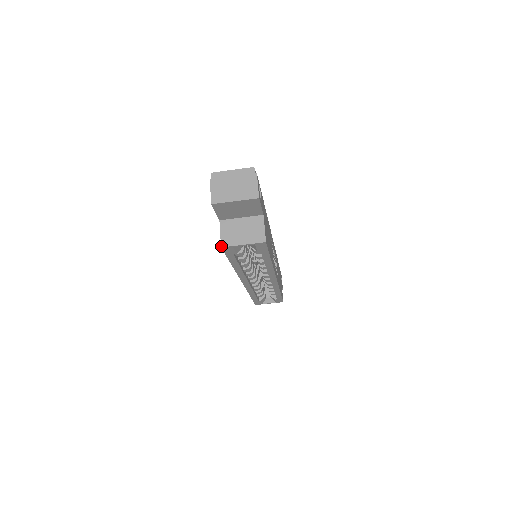
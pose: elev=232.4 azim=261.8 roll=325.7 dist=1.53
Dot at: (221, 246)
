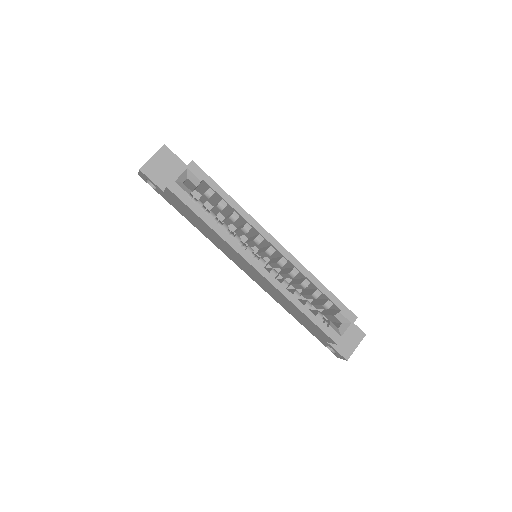
Dot at: (166, 187)
